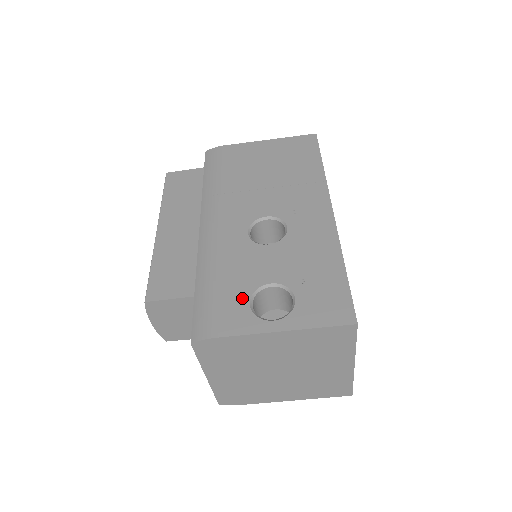
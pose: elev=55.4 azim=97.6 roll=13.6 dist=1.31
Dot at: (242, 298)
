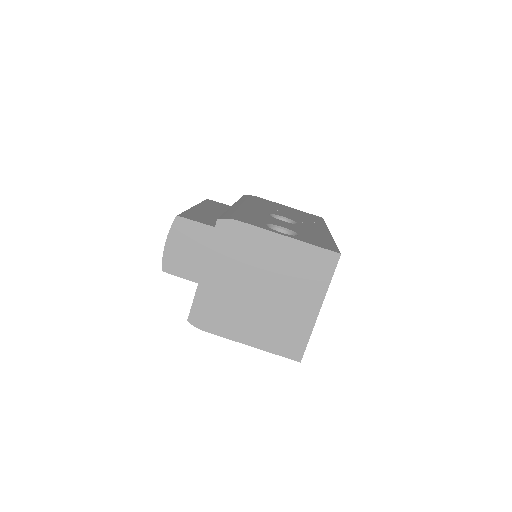
Dot at: (261, 221)
